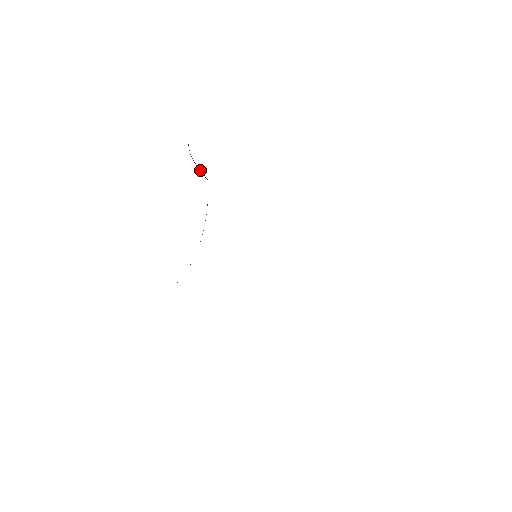
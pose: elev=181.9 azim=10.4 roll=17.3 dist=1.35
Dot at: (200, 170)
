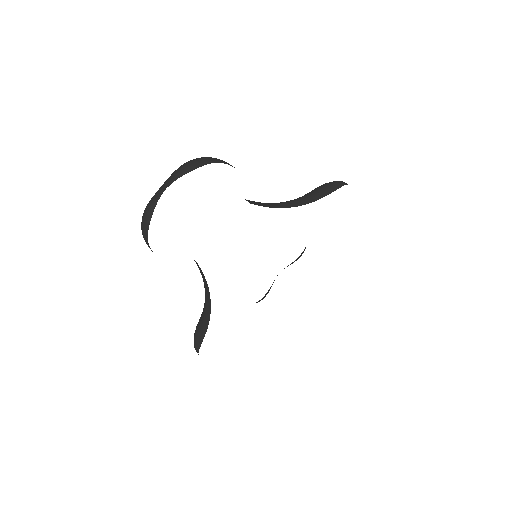
Dot at: occluded
